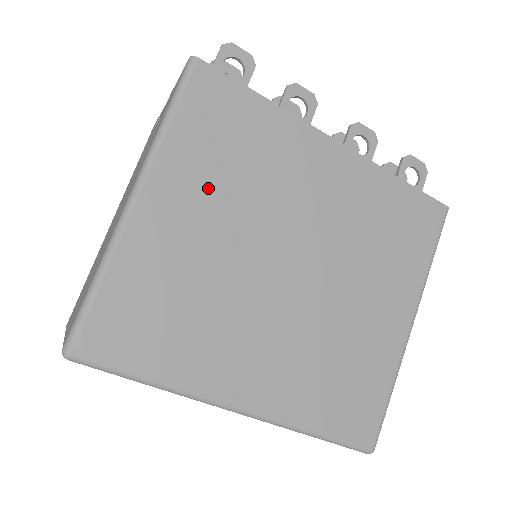
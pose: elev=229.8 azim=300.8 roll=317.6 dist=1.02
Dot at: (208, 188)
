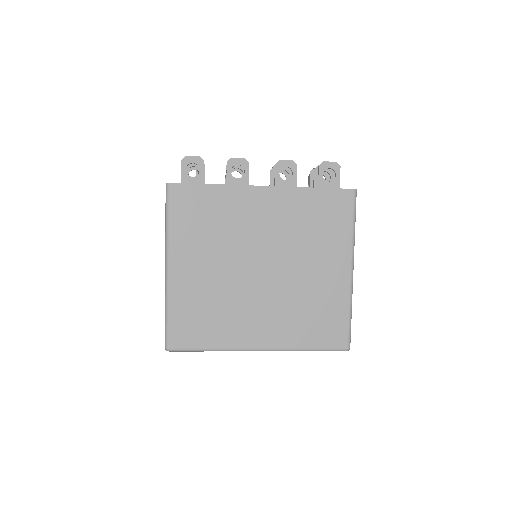
Dot at: (200, 247)
